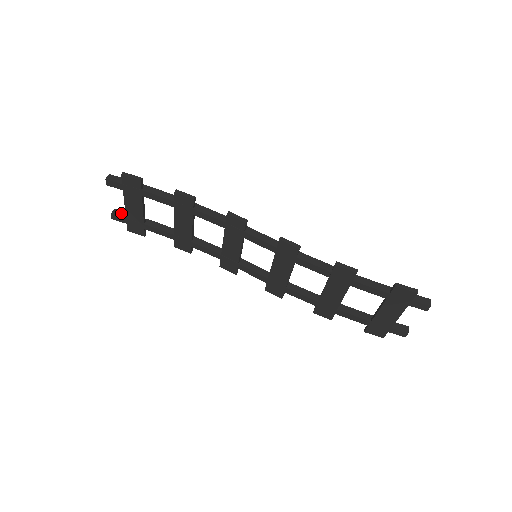
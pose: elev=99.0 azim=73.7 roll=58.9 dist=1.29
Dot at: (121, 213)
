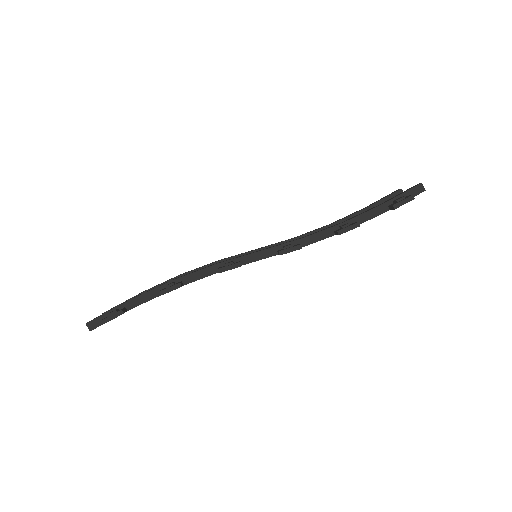
Dot at: occluded
